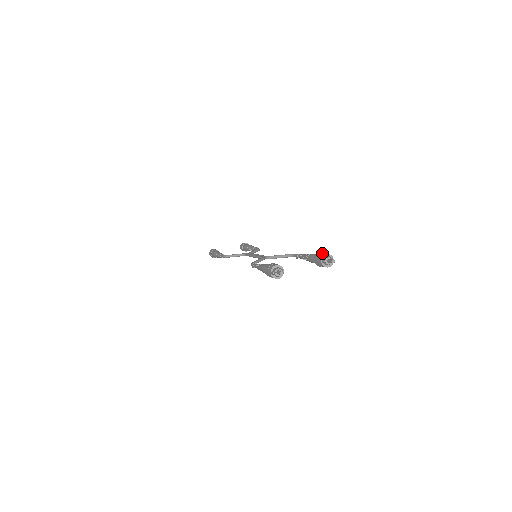
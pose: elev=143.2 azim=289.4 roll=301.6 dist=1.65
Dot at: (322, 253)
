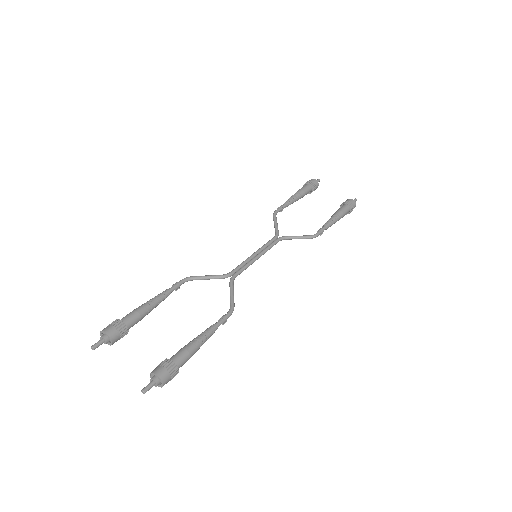
Dot at: (164, 367)
